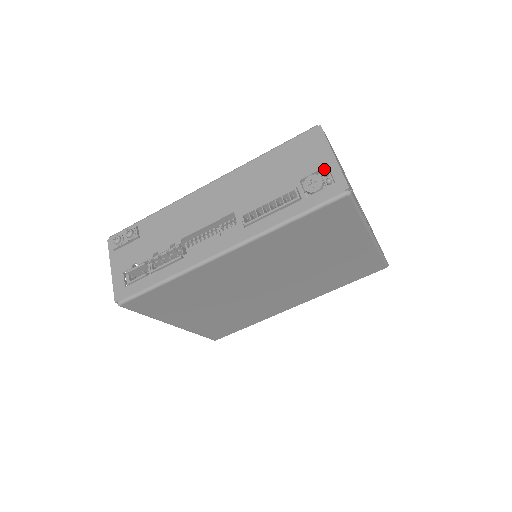
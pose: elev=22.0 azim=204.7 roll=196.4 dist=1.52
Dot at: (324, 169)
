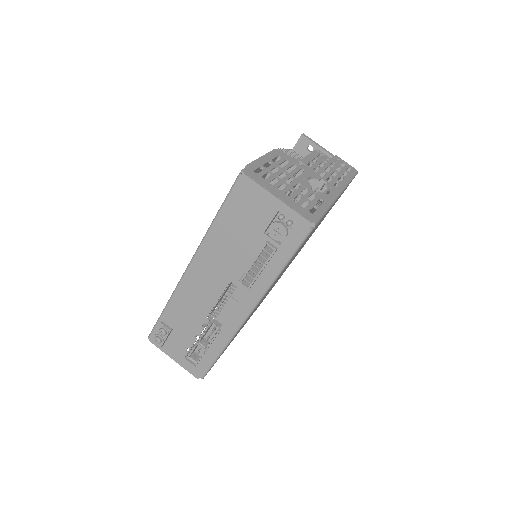
Dot at: occluded
